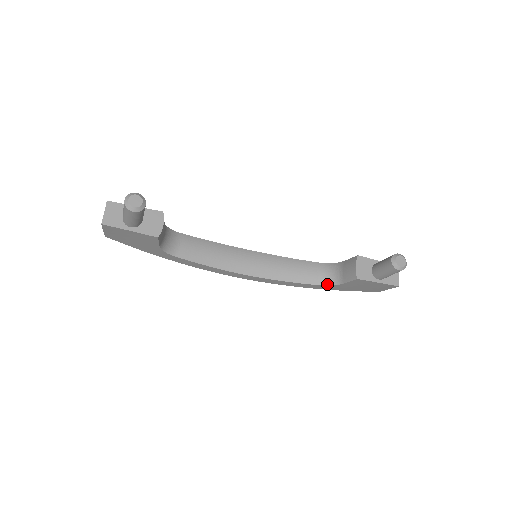
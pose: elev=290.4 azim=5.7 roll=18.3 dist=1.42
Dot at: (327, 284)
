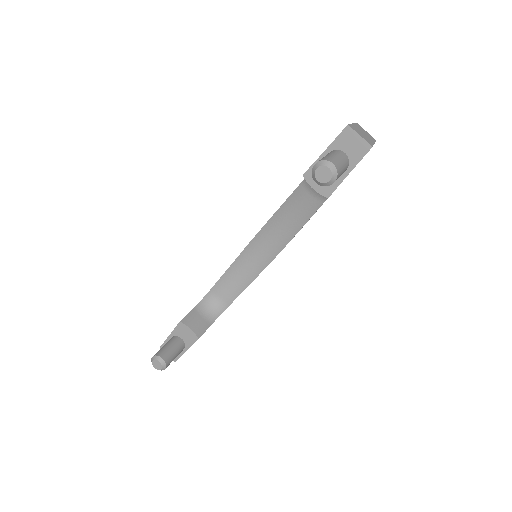
Dot at: occluded
